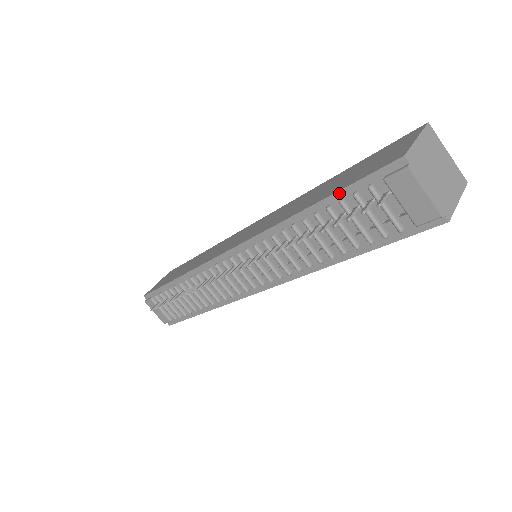
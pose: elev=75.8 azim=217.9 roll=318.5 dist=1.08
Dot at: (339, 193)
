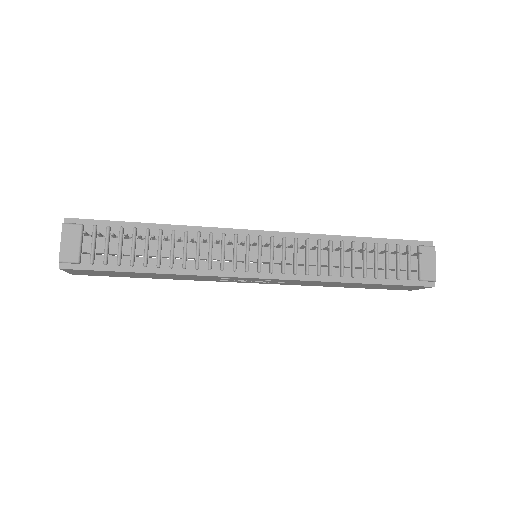
Dot at: (387, 240)
